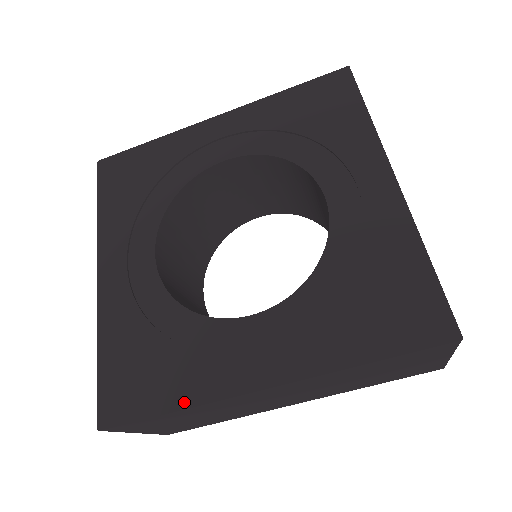
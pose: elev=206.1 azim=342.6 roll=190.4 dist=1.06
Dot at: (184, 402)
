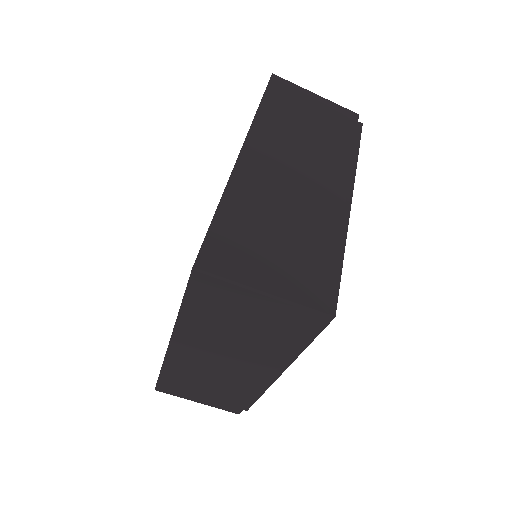
Dot at: (219, 202)
